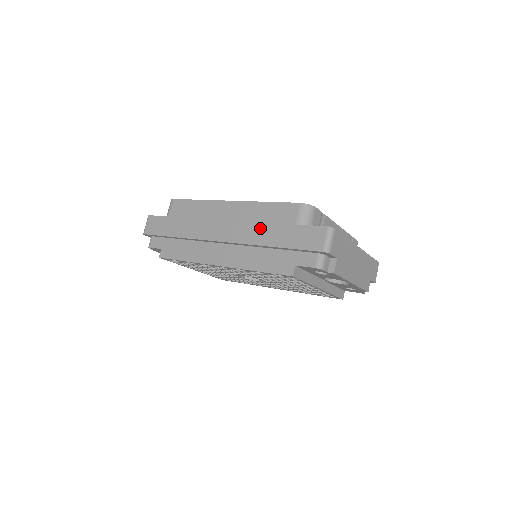
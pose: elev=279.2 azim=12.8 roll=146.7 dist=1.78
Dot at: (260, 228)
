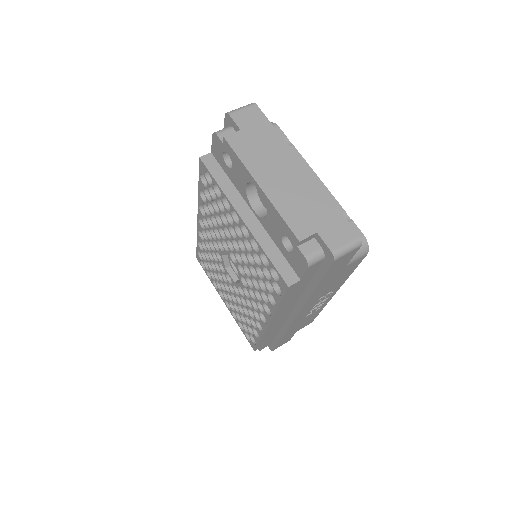
Dot at: occluded
